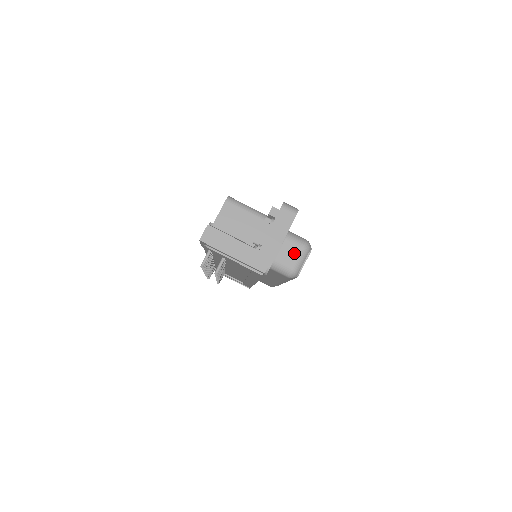
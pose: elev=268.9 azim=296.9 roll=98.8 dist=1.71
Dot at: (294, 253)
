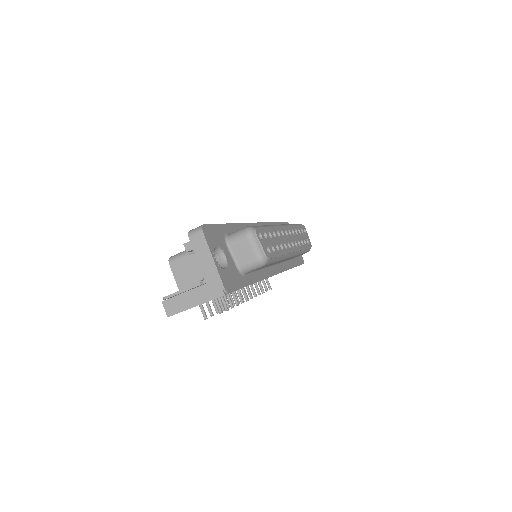
Dot at: (245, 248)
